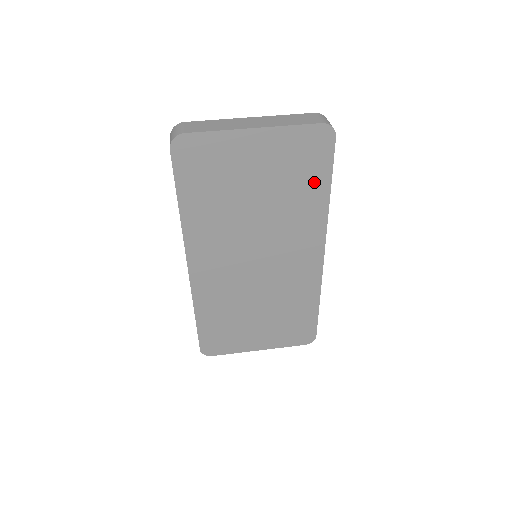
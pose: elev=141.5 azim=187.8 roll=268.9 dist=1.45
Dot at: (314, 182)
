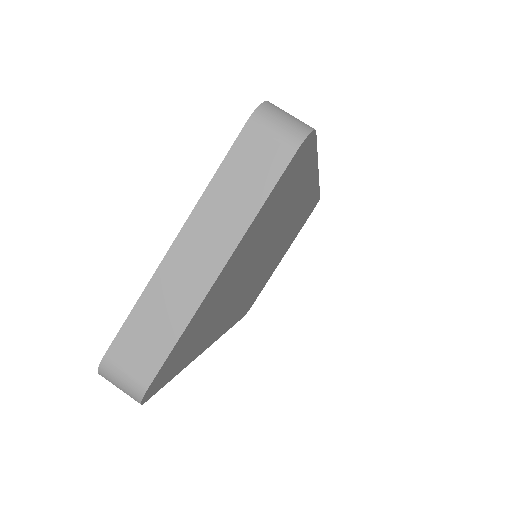
Dot at: (299, 179)
